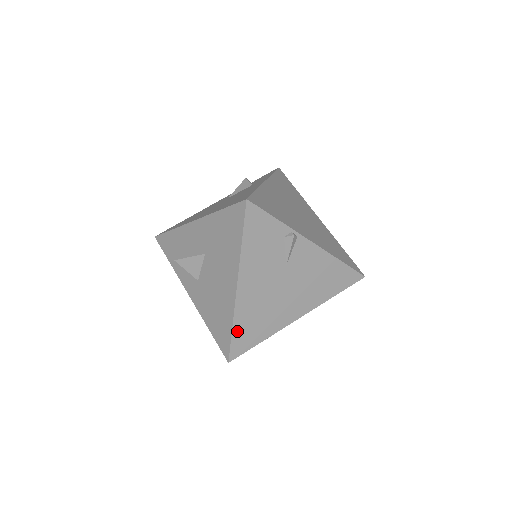
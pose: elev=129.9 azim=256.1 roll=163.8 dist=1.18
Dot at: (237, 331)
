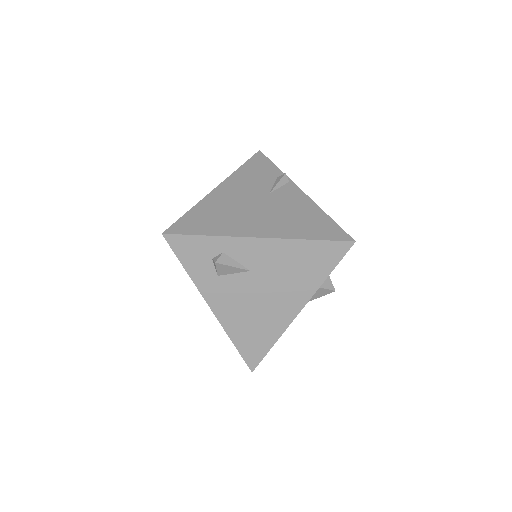
Dot at: (192, 214)
